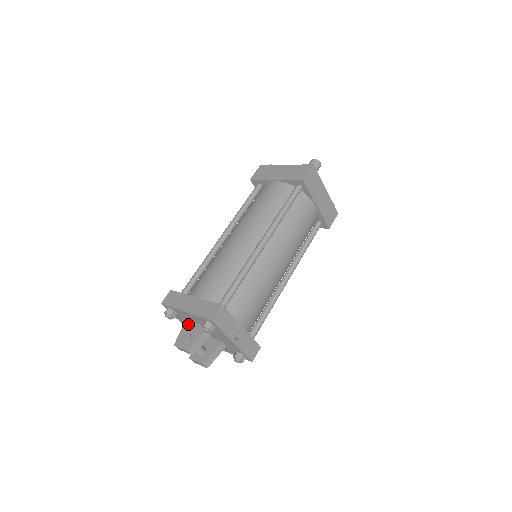
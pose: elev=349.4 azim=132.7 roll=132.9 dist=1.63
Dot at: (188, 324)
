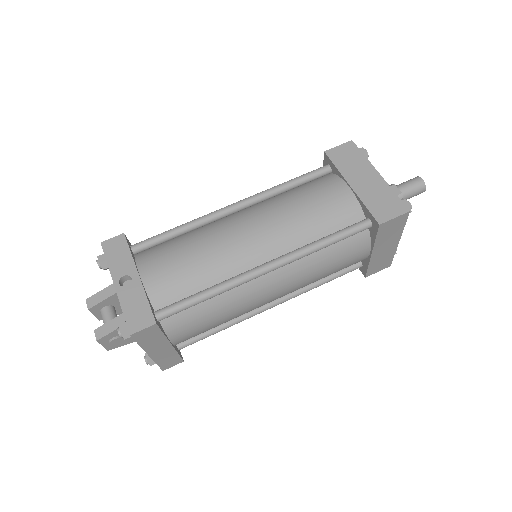
Dot at: occluded
